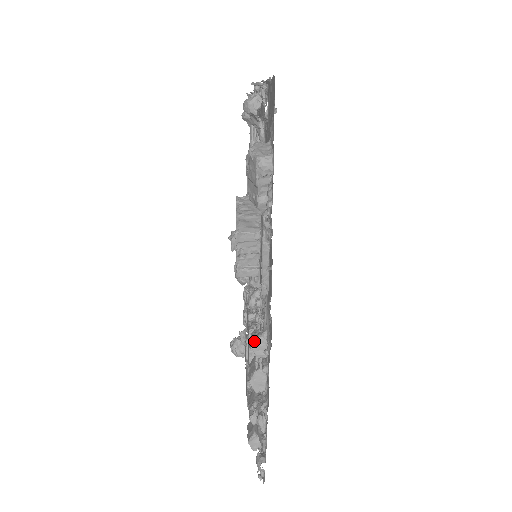
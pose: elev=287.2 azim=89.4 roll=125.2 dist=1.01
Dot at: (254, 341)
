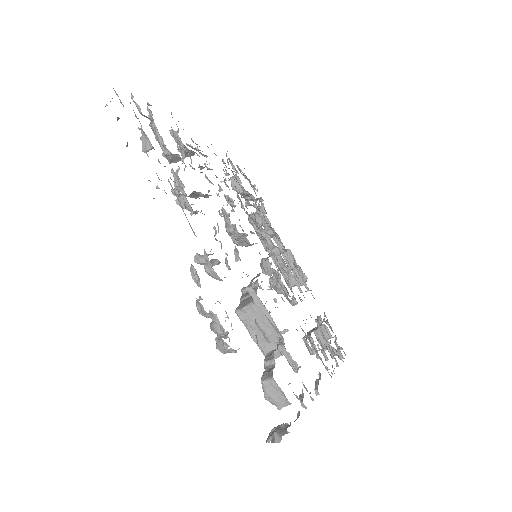
Dot at: (311, 354)
